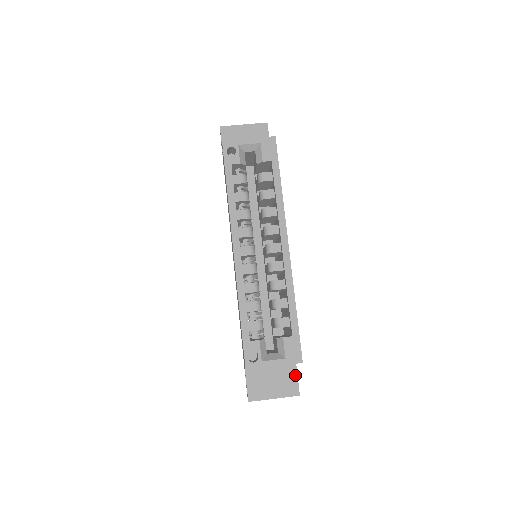
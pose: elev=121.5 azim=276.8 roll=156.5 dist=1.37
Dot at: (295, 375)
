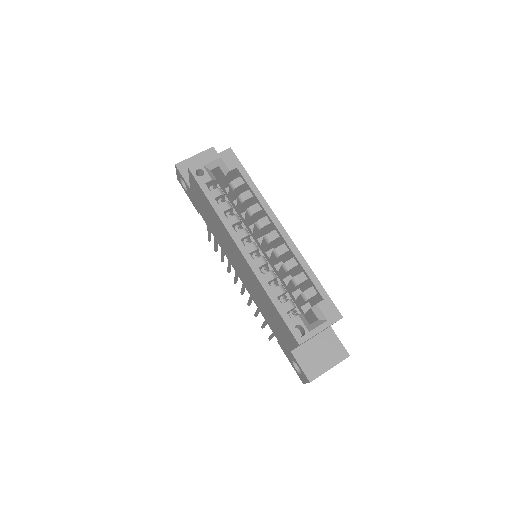
Dot at: (337, 340)
